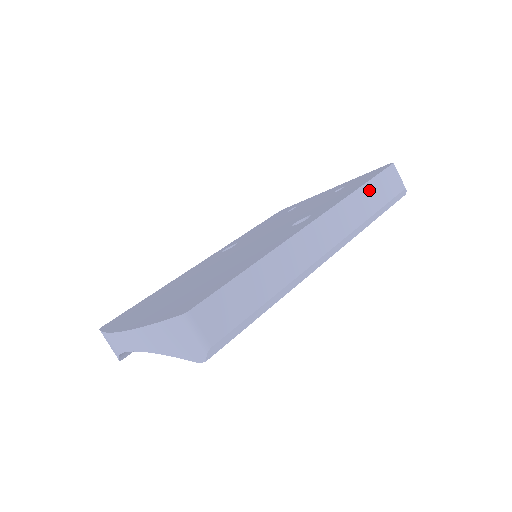
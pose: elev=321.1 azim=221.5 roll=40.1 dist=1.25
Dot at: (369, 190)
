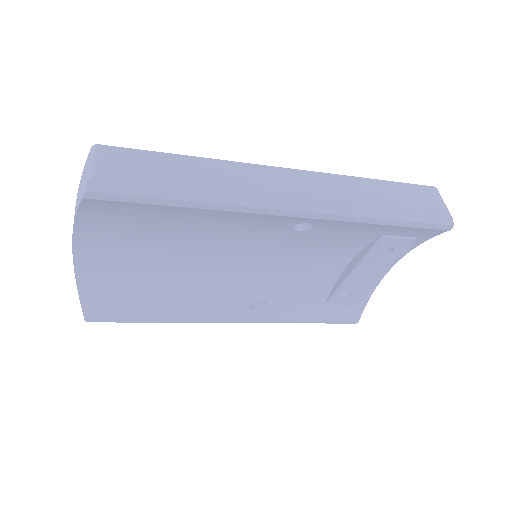
Dot at: (385, 187)
